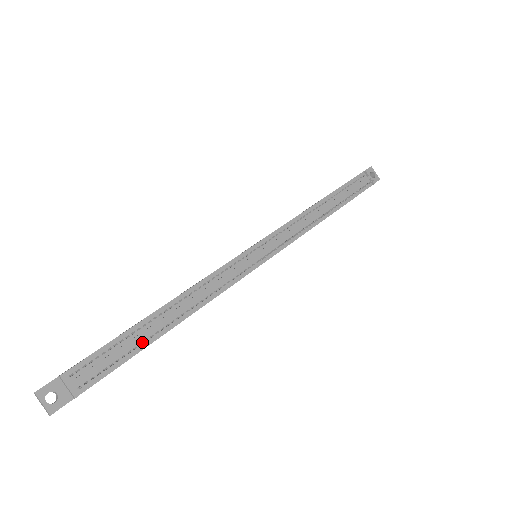
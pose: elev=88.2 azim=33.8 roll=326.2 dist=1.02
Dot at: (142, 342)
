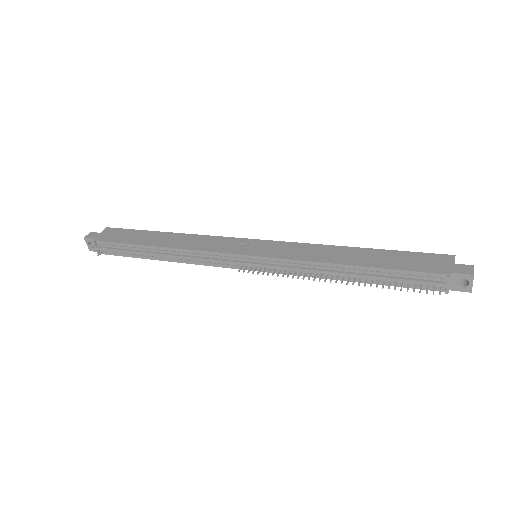
Dot at: (139, 255)
